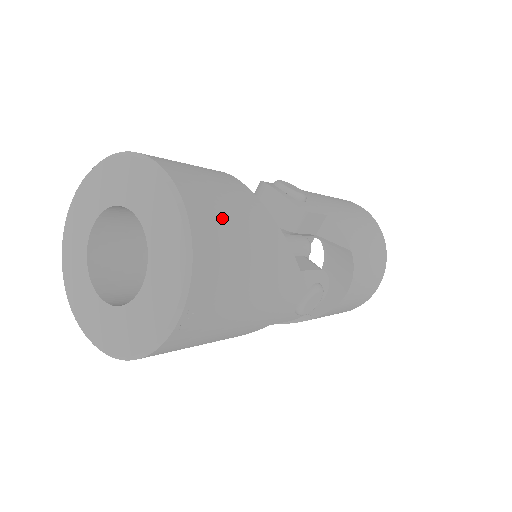
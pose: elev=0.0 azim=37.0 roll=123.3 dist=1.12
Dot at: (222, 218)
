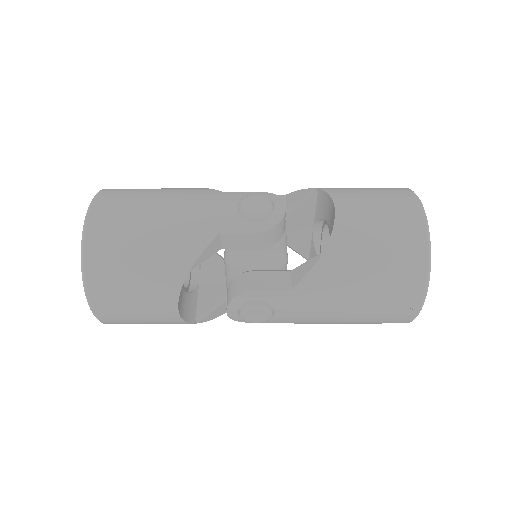
Dot at: occluded
